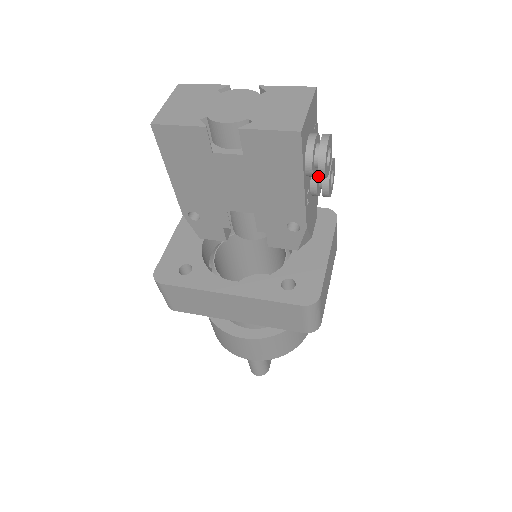
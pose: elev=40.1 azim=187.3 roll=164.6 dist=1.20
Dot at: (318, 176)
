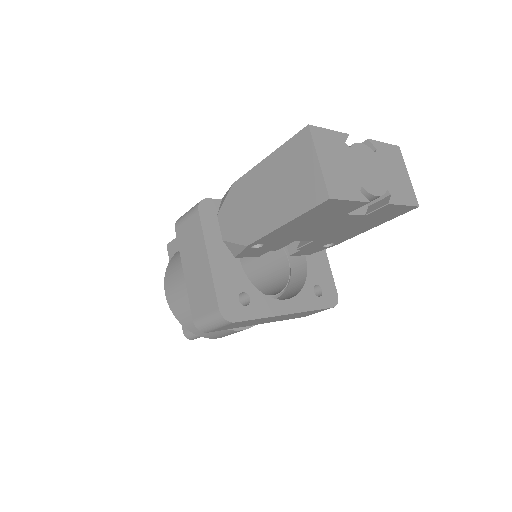
Dot at: occluded
